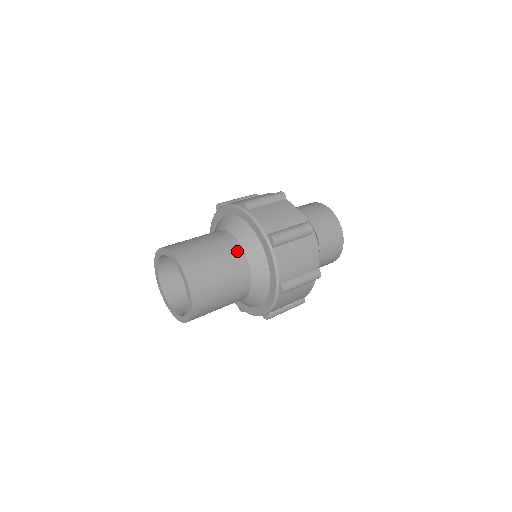
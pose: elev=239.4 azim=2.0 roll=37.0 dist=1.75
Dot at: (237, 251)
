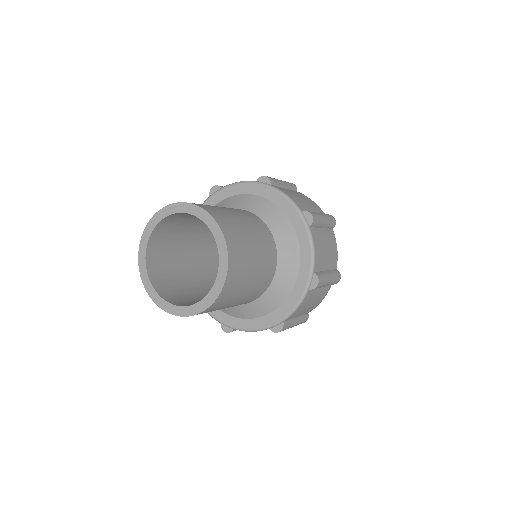
Dot at: occluded
